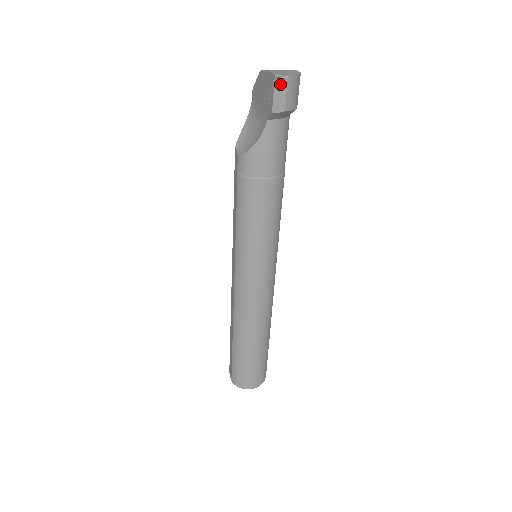
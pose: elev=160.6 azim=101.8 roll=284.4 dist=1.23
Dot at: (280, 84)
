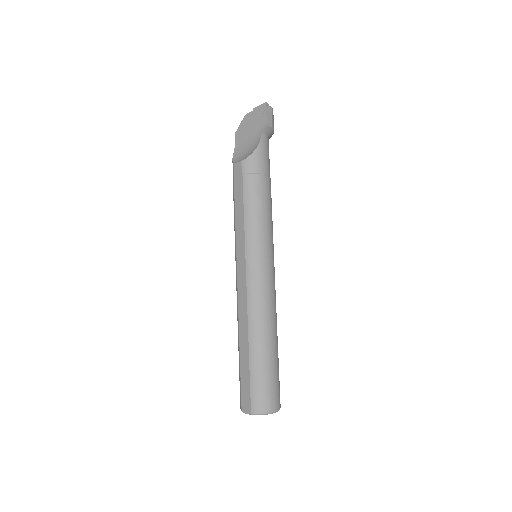
Dot at: (269, 109)
